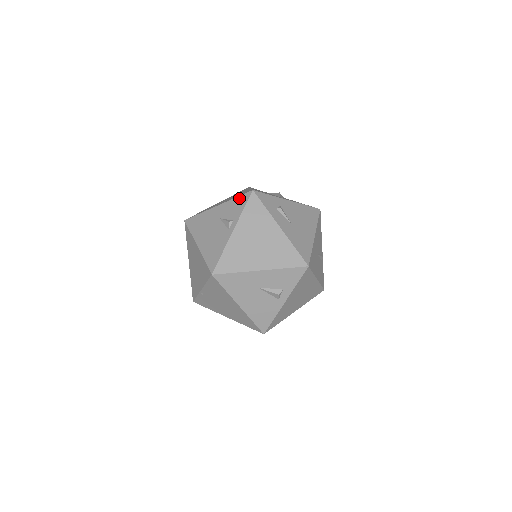
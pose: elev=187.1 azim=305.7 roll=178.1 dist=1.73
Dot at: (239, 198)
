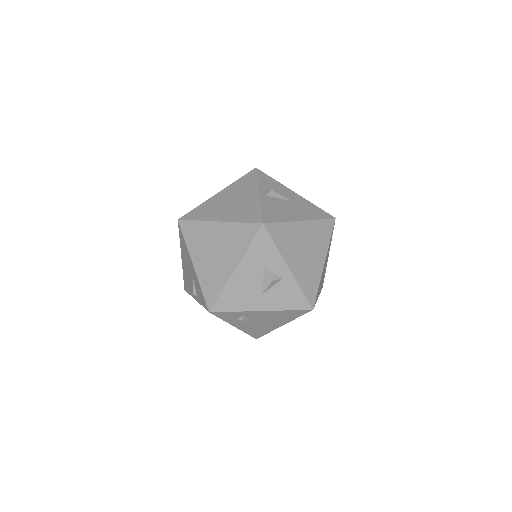
Dot at: (202, 296)
